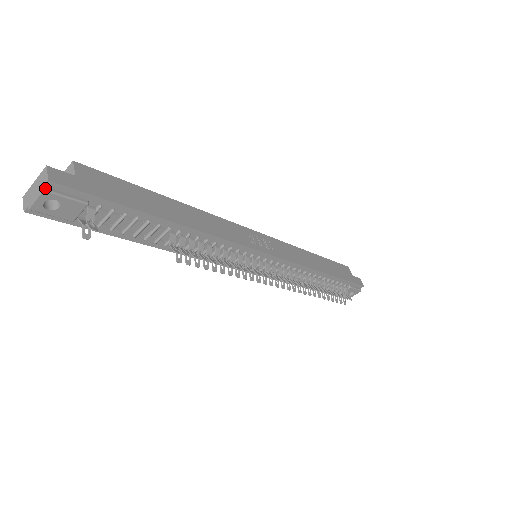
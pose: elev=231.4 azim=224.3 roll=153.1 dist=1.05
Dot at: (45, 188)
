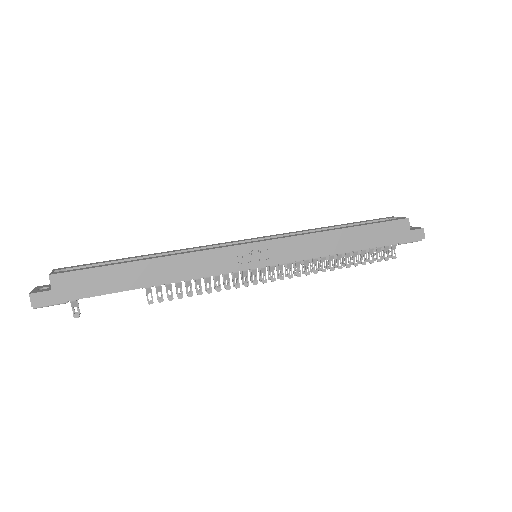
Dot at: (34, 307)
